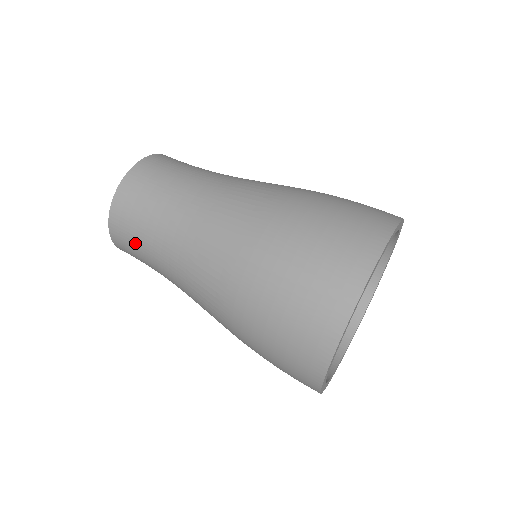
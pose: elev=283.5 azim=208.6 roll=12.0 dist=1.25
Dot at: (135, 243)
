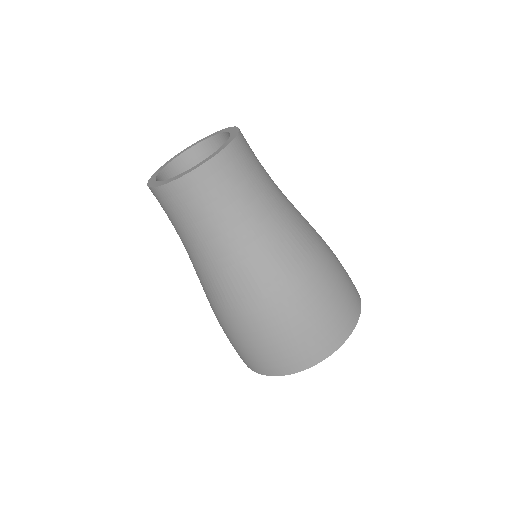
Dot at: (177, 216)
